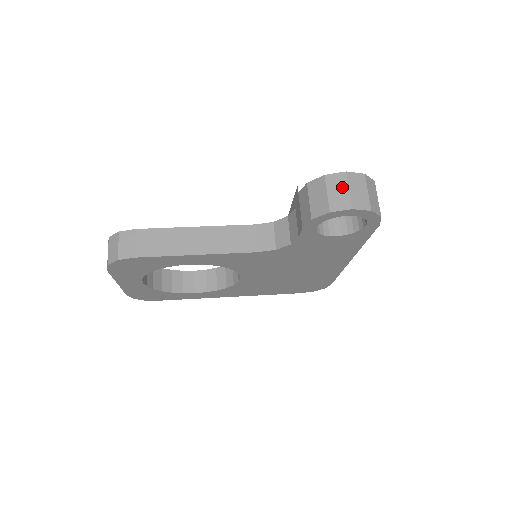
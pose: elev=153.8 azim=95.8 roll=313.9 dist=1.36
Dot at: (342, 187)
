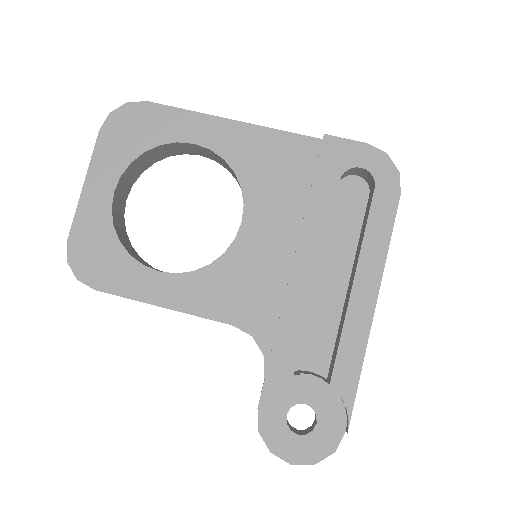
Dot at: occluded
